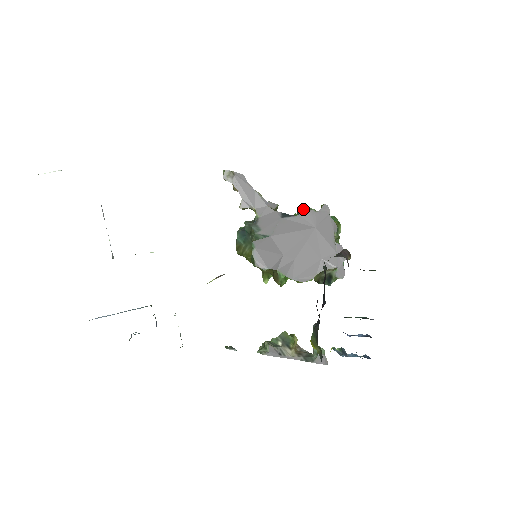
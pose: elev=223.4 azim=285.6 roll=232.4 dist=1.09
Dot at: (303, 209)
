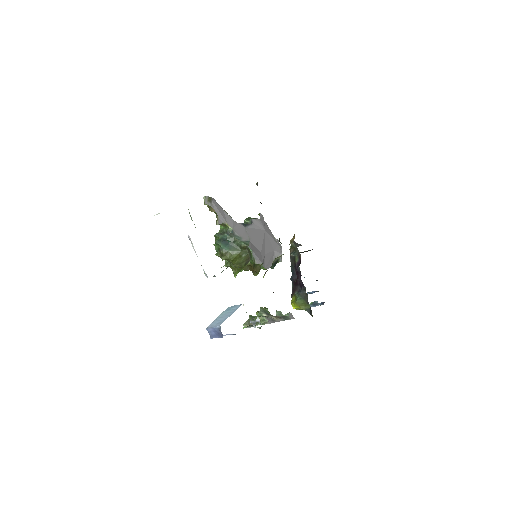
Dot at: (247, 219)
